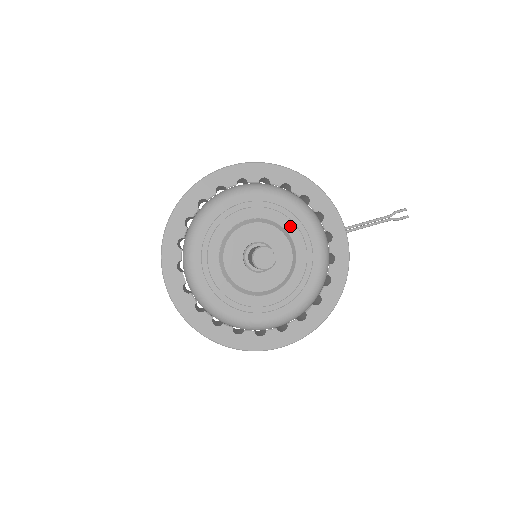
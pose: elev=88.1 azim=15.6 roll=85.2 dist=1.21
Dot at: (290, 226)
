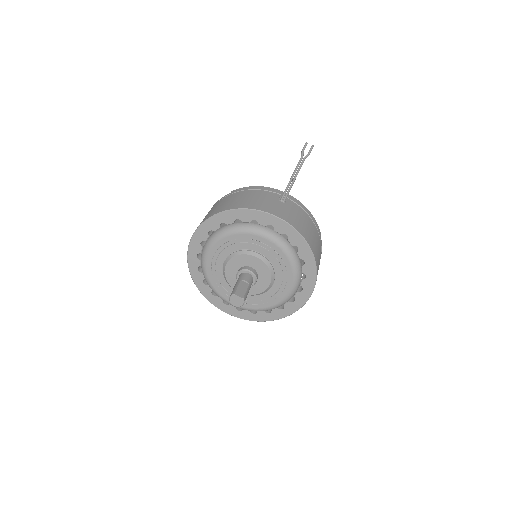
Dot at: (245, 246)
